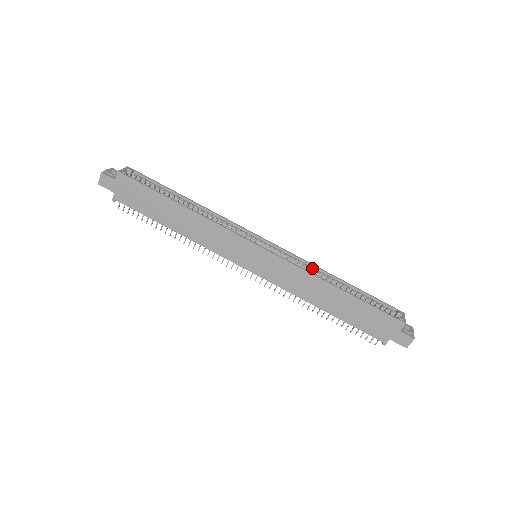
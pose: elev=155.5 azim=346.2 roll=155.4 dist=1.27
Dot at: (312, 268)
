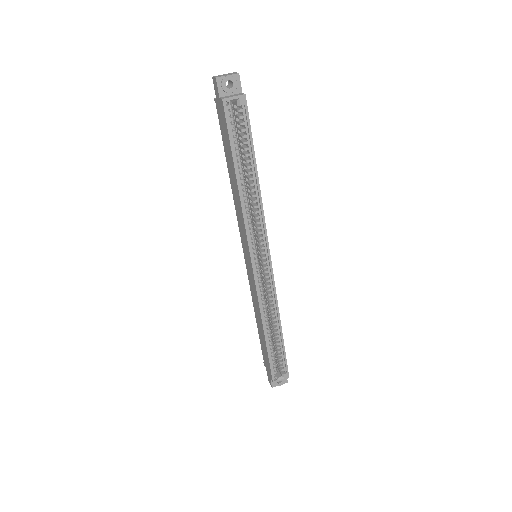
Dot at: (274, 305)
